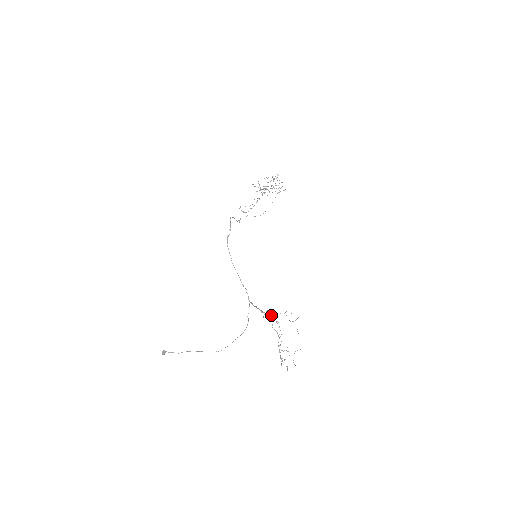
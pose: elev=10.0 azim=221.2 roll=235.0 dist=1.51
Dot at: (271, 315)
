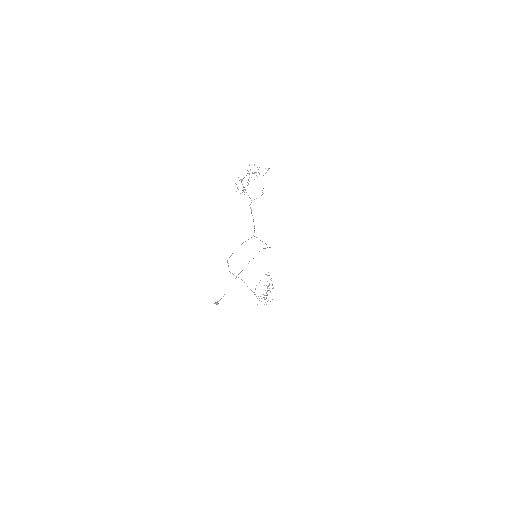
Dot at: occluded
